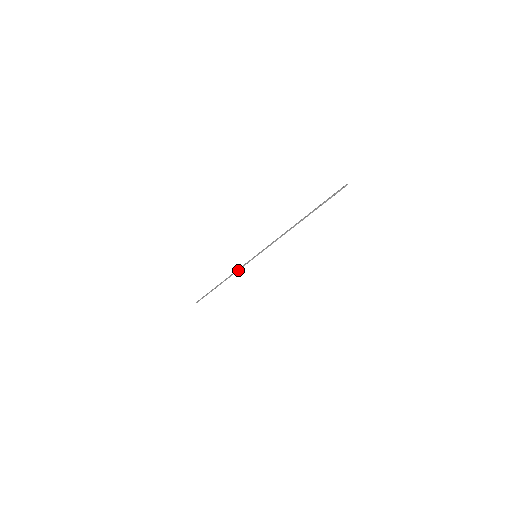
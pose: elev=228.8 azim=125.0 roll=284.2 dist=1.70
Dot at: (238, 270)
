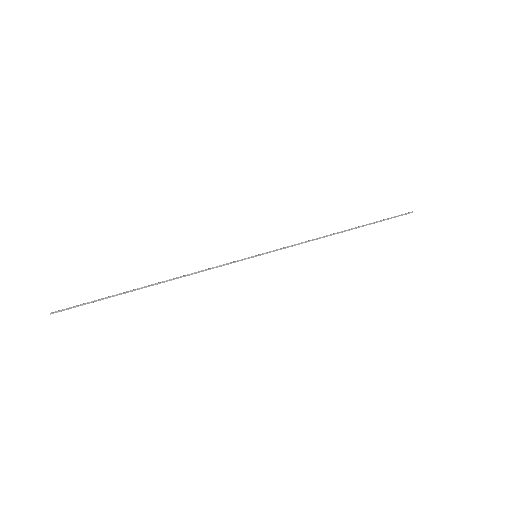
Dot at: (208, 269)
